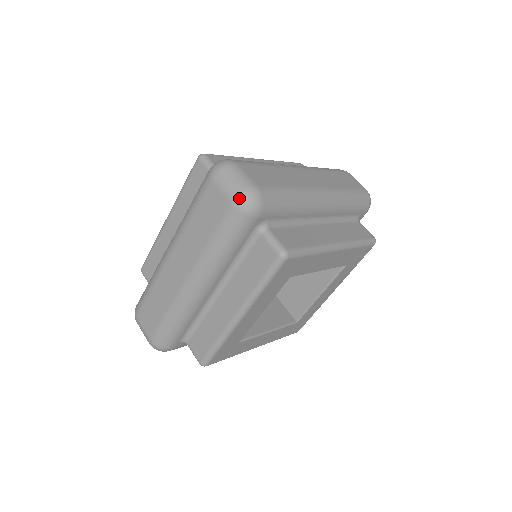
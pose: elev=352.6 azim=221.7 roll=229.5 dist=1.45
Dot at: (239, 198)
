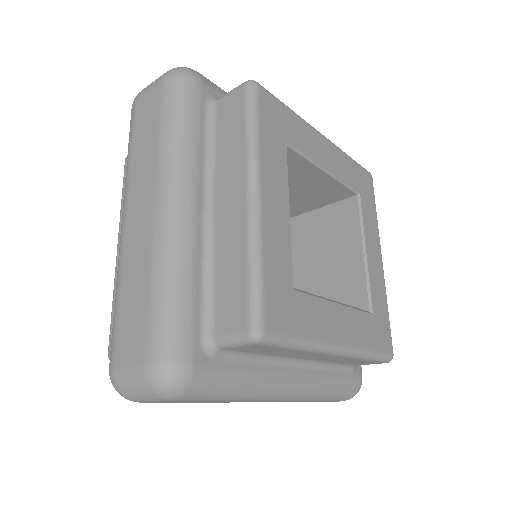
Dot at: (168, 72)
